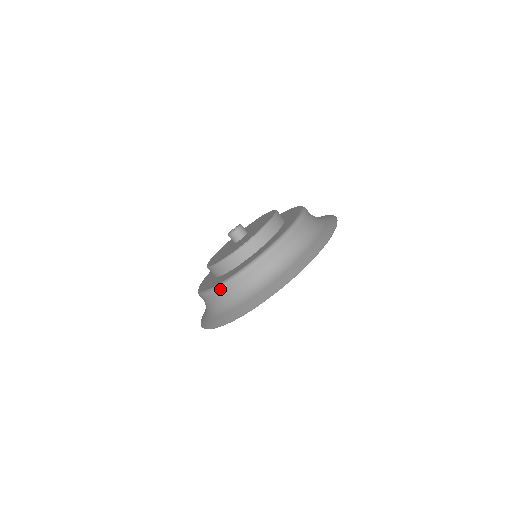
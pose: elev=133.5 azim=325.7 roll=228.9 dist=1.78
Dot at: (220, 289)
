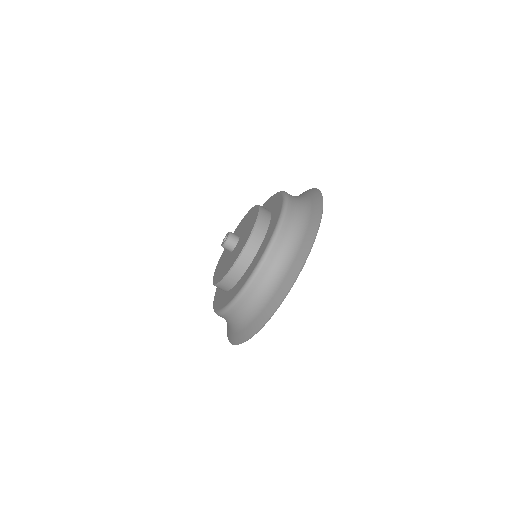
Dot at: (283, 223)
